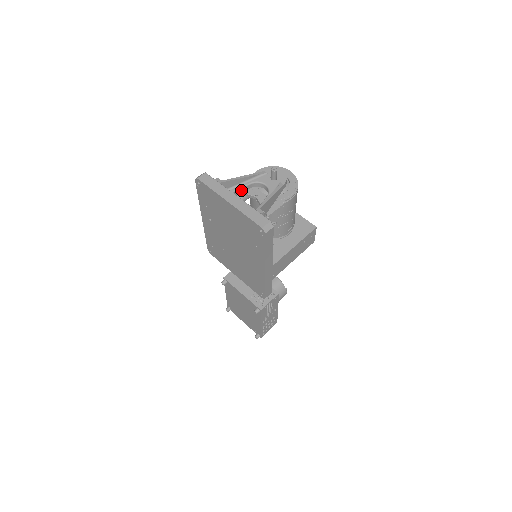
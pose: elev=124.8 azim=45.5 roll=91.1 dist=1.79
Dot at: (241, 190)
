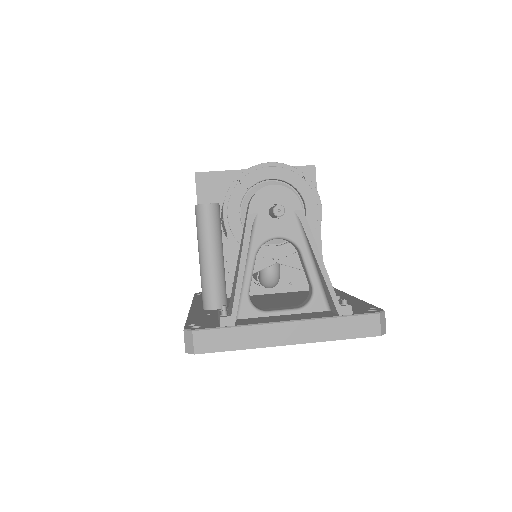
Dot at: (250, 280)
